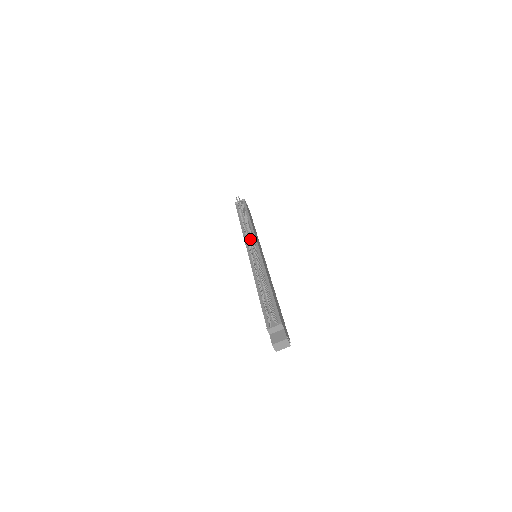
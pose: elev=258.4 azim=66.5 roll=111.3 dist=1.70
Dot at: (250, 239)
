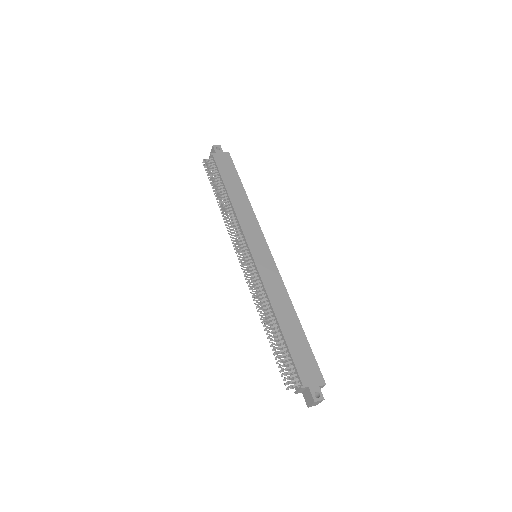
Dot at: (236, 251)
